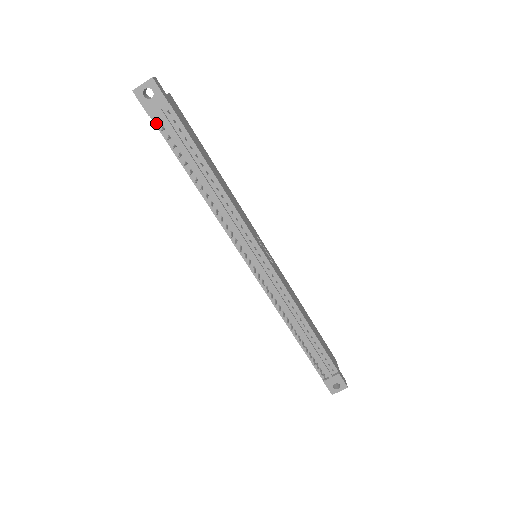
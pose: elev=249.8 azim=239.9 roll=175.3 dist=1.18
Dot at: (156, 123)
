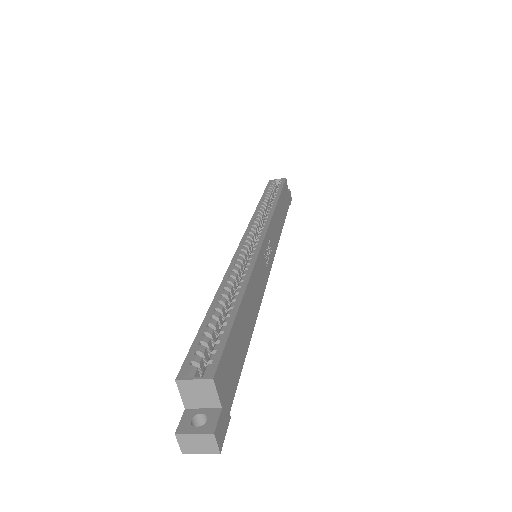
Dot at: occluded
